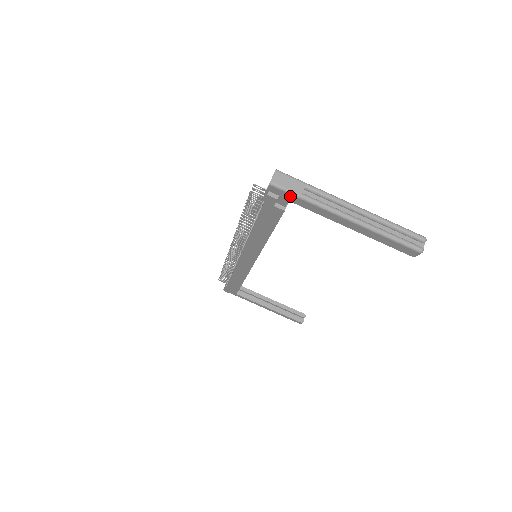
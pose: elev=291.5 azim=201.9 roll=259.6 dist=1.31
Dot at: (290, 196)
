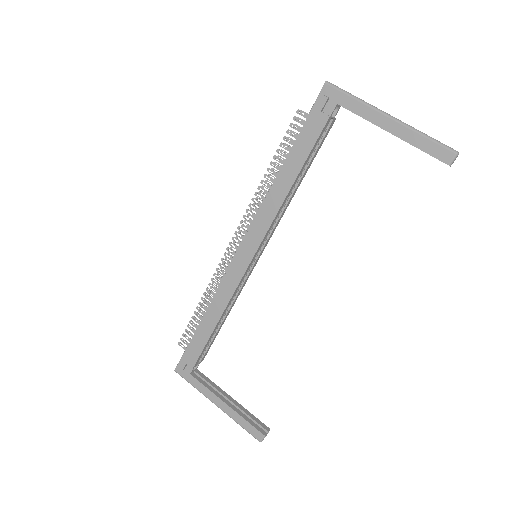
Dot at: (341, 95)
